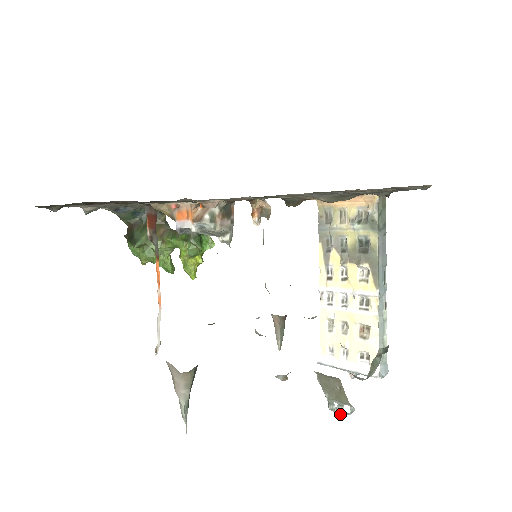
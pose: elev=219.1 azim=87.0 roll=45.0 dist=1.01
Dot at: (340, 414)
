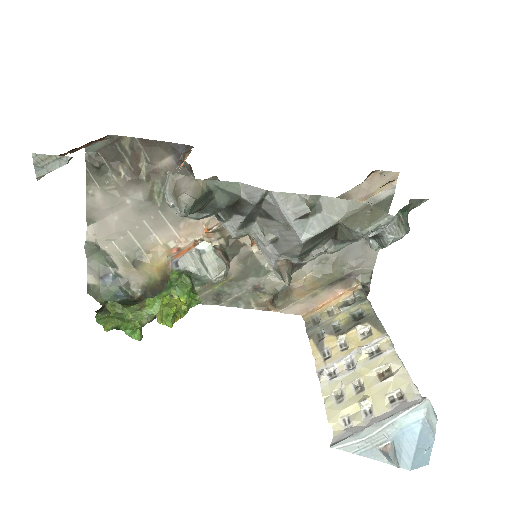
Dot at: (379, 230)
